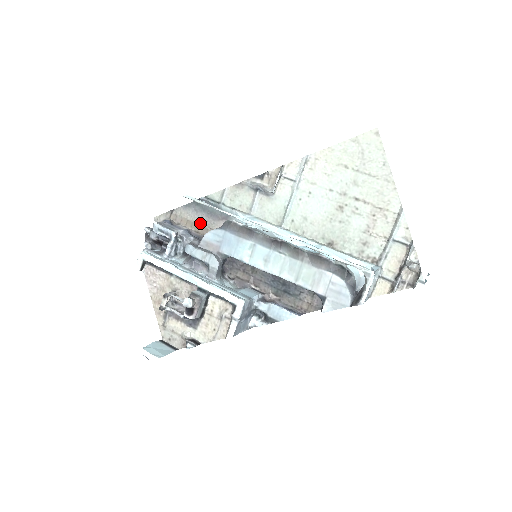
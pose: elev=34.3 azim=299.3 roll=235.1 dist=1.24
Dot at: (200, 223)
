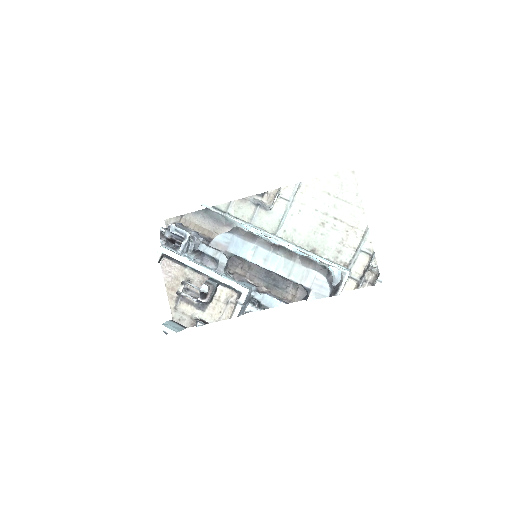
Dot at: (207, 227)
